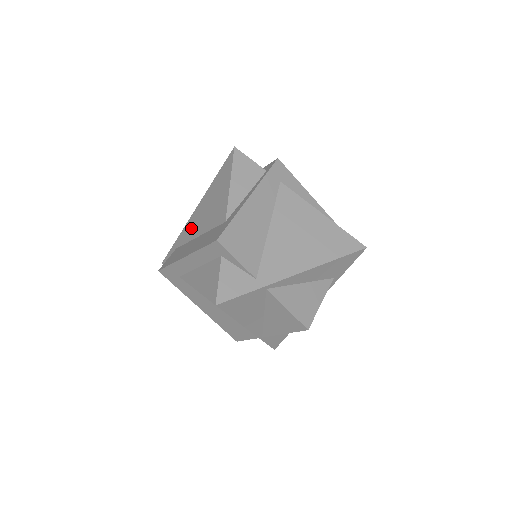
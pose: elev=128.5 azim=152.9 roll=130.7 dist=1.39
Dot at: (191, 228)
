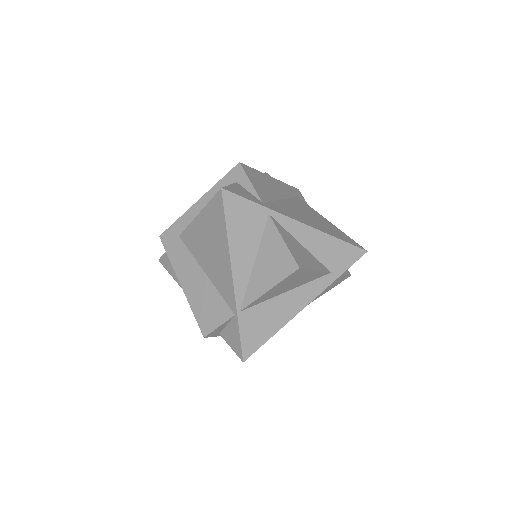
Dot at: occluded
